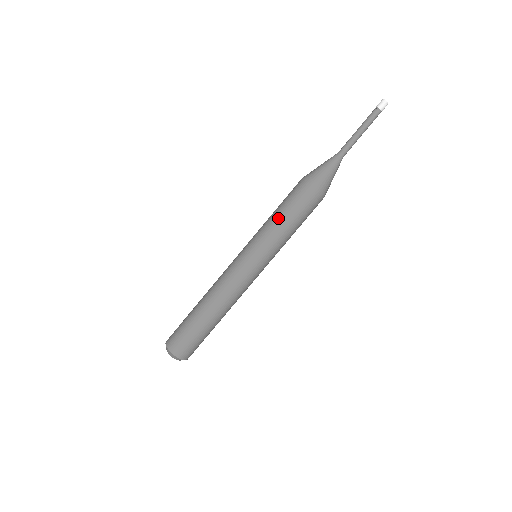
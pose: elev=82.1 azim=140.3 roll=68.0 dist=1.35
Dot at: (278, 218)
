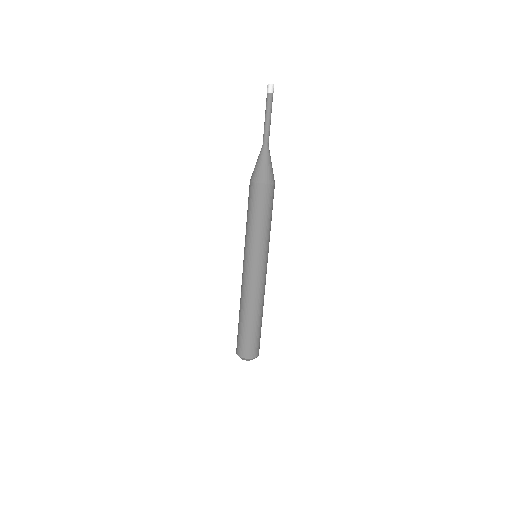
Dot at: (259, 223)
